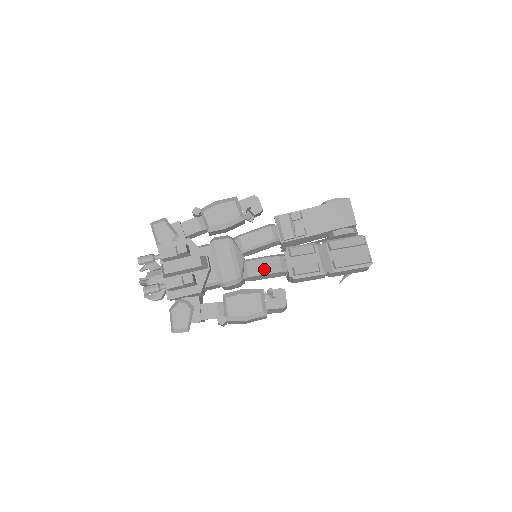
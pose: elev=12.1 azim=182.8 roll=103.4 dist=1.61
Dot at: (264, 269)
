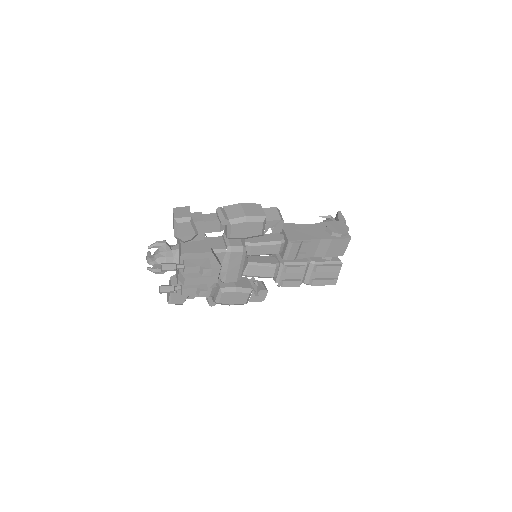
Dot at: (260, 275)
